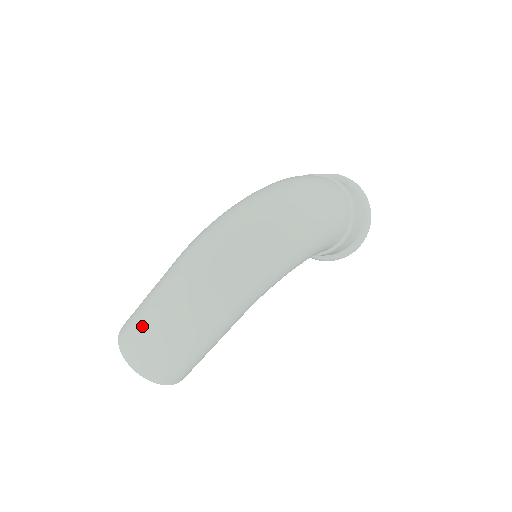
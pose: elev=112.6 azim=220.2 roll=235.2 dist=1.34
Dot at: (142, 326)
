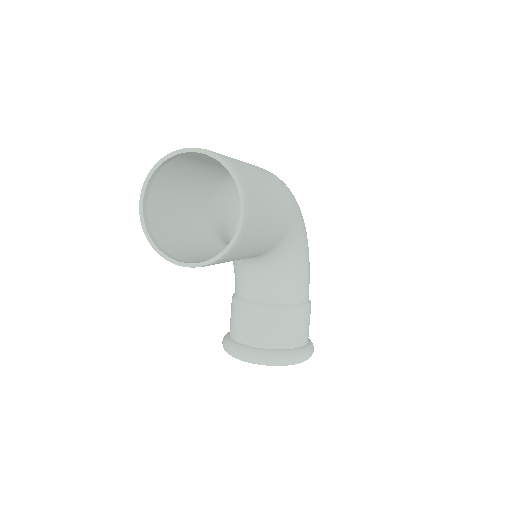
Dot at: occluded
